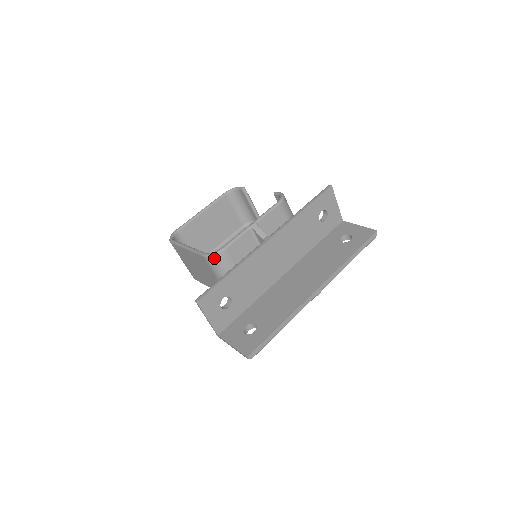
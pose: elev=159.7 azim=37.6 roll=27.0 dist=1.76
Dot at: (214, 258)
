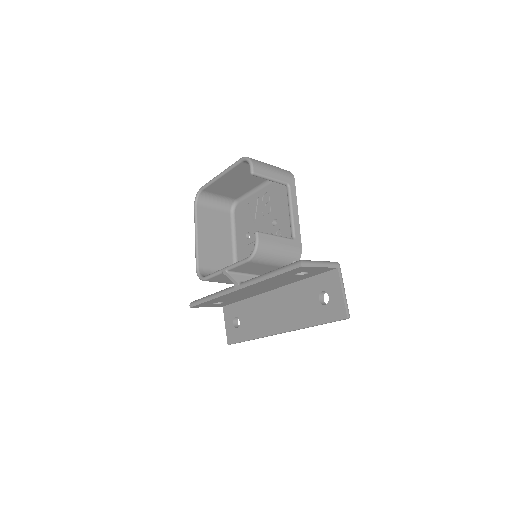
Dot at: occluded
